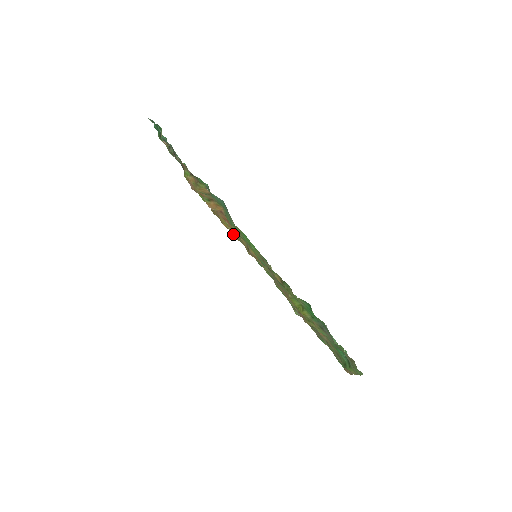
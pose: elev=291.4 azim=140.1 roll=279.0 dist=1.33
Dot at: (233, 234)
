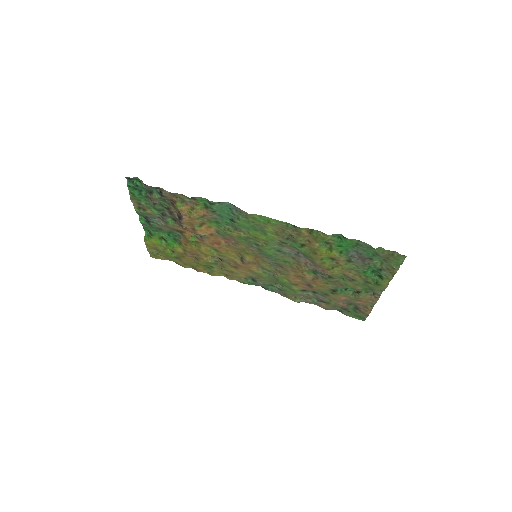
Dot at: (208, 273)
